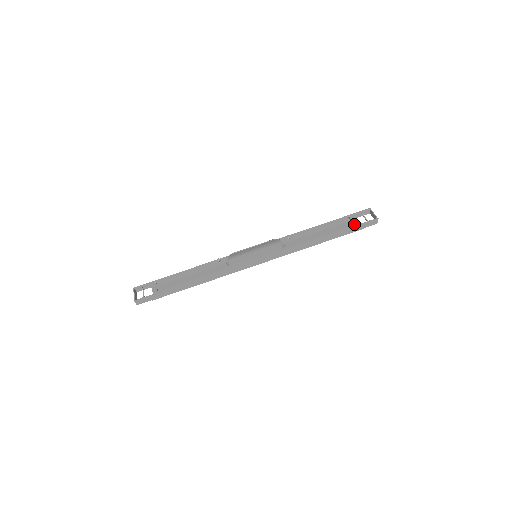
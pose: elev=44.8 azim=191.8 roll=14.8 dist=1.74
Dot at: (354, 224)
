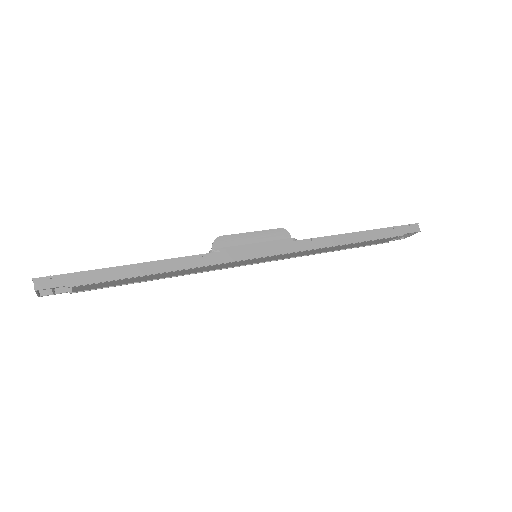
Dot at: occluded
